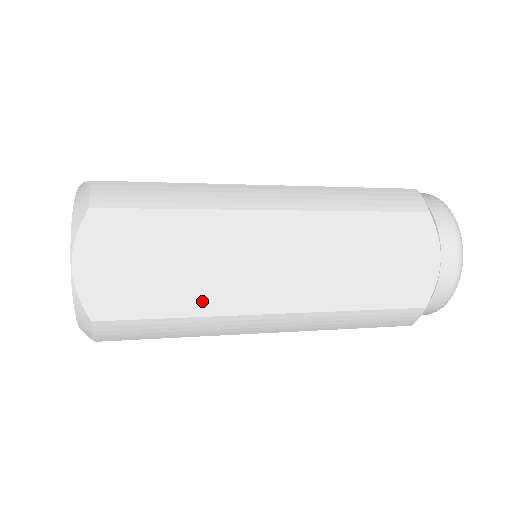
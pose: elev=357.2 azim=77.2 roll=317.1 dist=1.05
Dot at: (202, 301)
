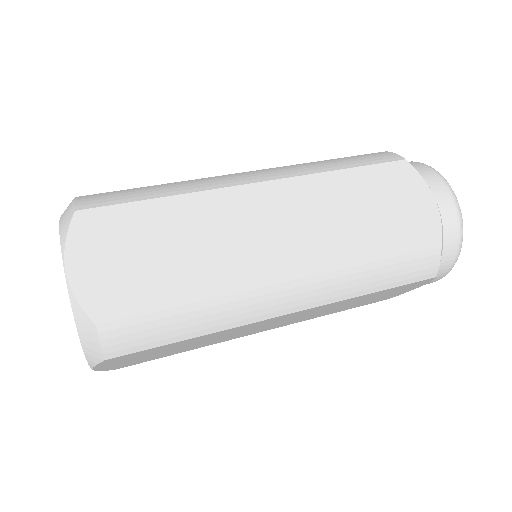
Dot at: (211, 281)
